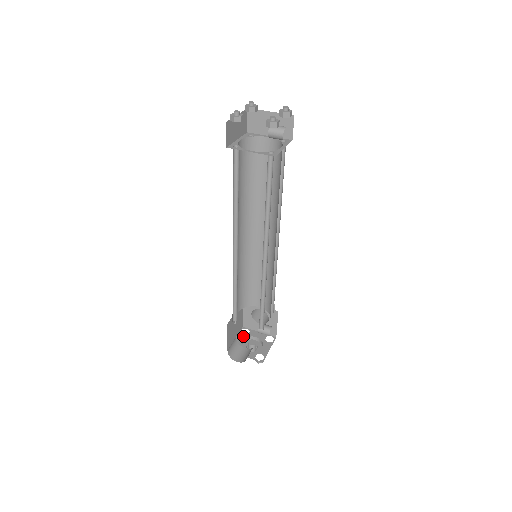
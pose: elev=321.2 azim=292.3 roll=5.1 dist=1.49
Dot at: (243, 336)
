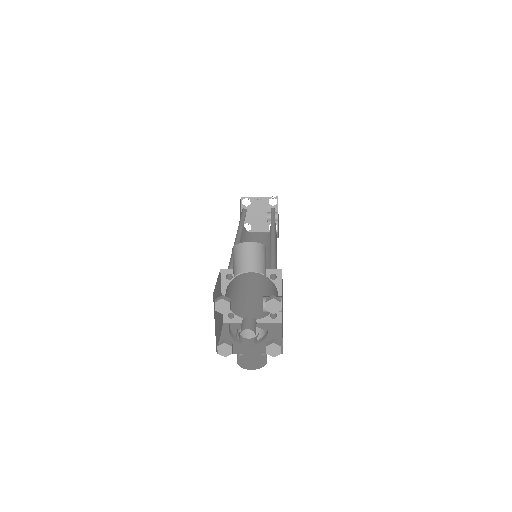
Dot at: occluded
